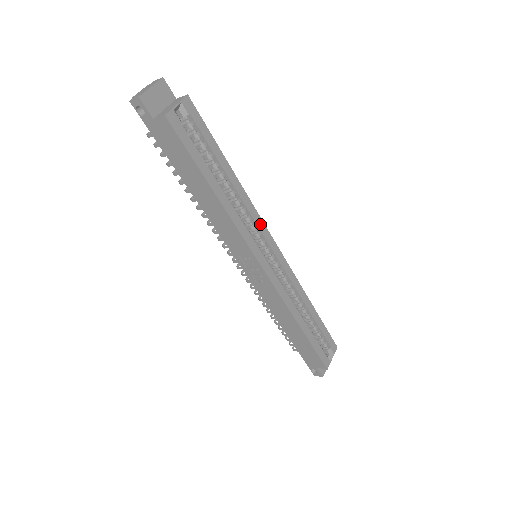
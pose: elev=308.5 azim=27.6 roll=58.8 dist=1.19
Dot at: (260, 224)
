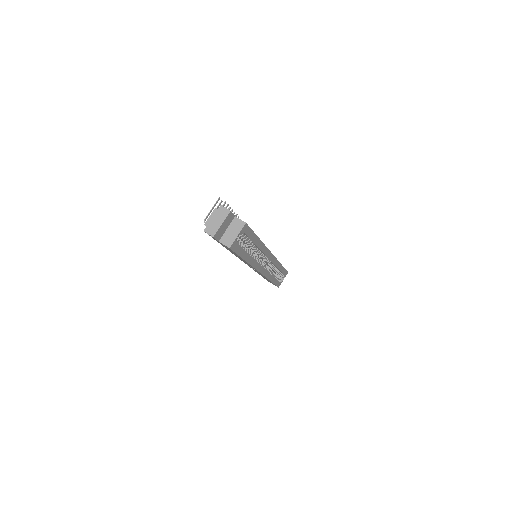
Dot at: (266, 252)
